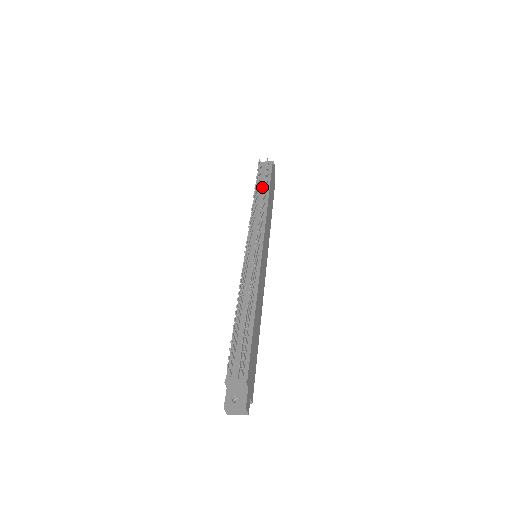
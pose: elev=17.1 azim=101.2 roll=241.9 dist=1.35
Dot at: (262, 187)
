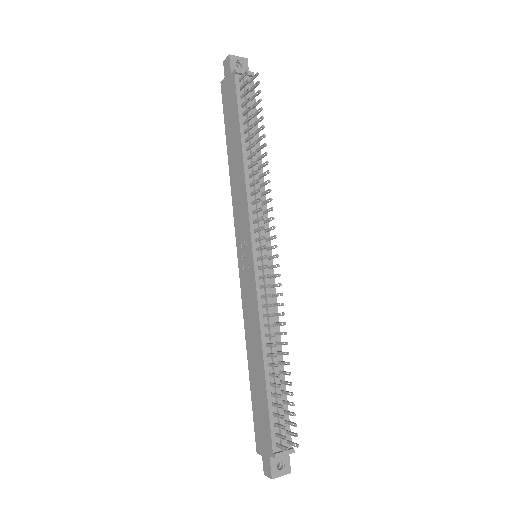
Dot at: (251, 129)
